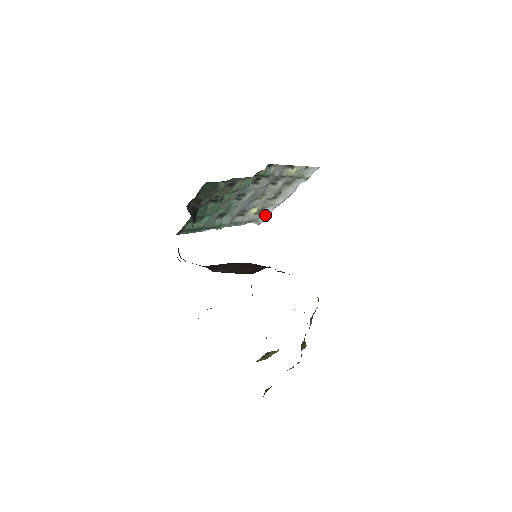
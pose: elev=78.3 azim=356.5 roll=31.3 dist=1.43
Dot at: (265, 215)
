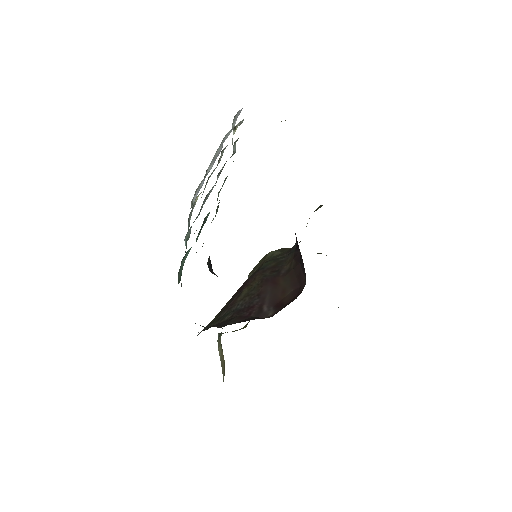
Dot at: (197, 192)
